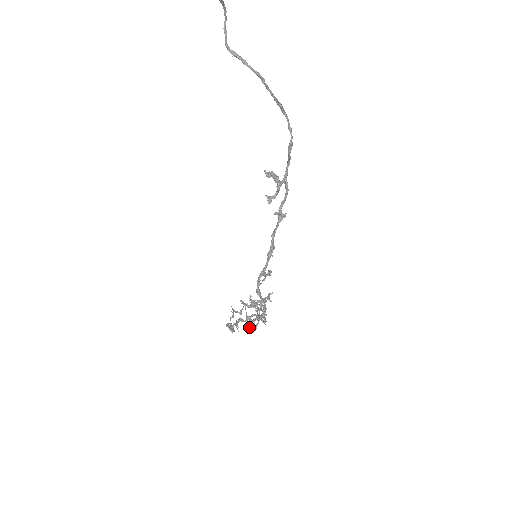
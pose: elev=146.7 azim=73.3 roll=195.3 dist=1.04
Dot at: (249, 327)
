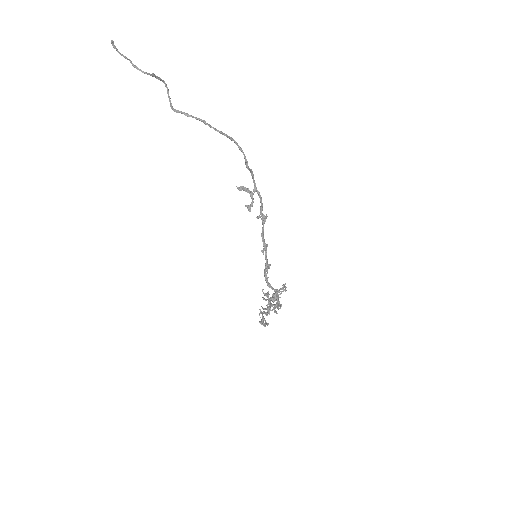
Dot at: (263, 313)
